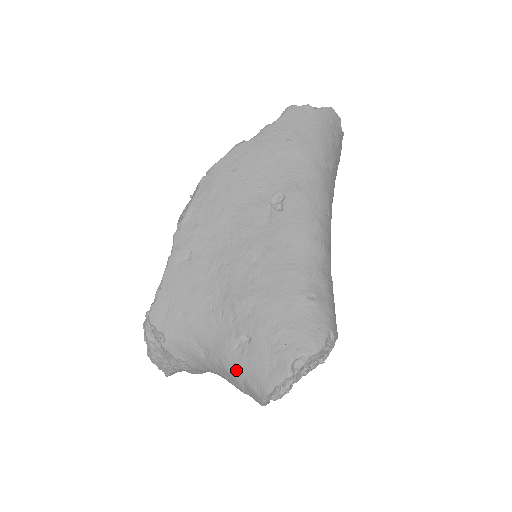
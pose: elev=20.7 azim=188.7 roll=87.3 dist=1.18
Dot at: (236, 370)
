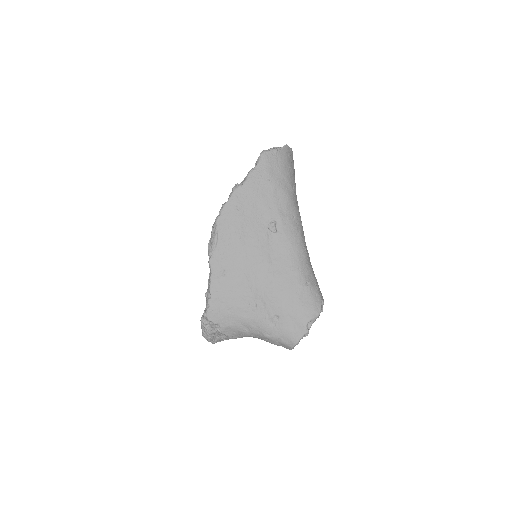
Dot at: (273, 336)
